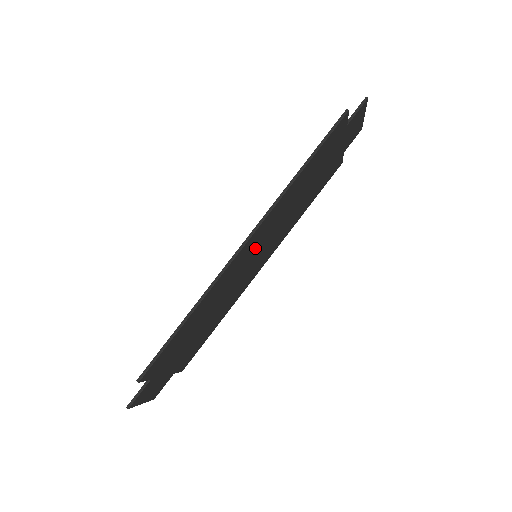
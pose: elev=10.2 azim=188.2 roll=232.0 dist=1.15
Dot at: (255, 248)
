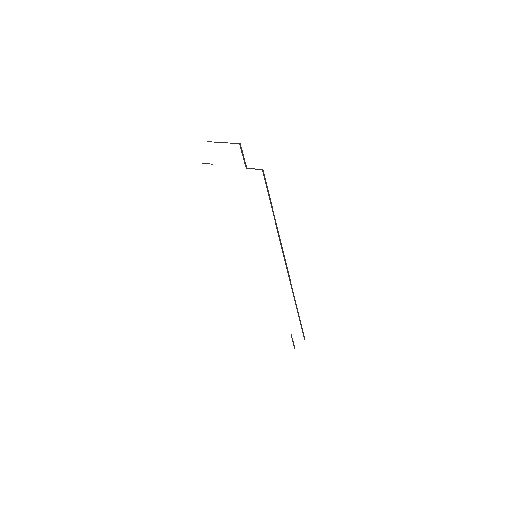
Dot at: occluded
